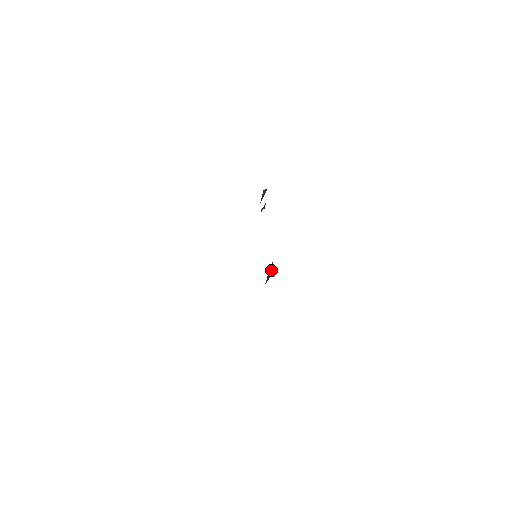
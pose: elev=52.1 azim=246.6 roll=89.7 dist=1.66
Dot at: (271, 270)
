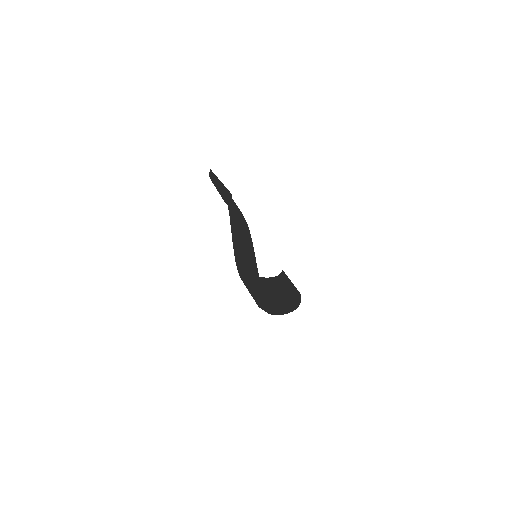
Dot at: (253, 283)
